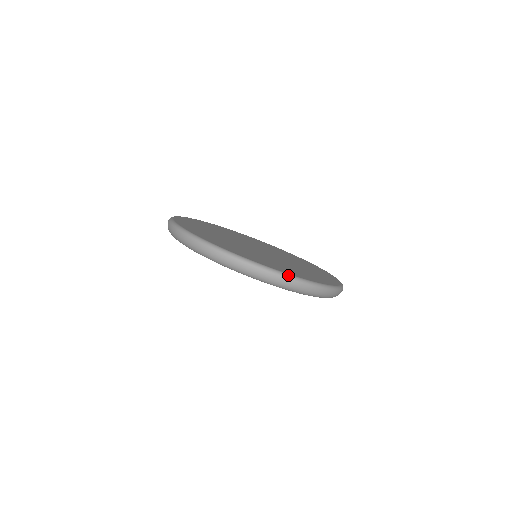
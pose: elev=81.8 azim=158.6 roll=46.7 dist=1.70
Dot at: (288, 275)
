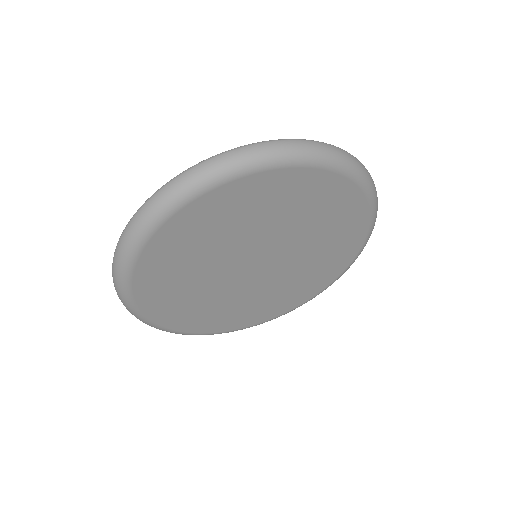
Dot at: occluded
